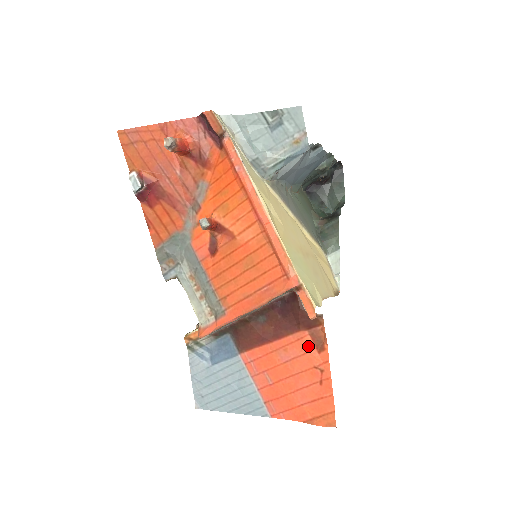
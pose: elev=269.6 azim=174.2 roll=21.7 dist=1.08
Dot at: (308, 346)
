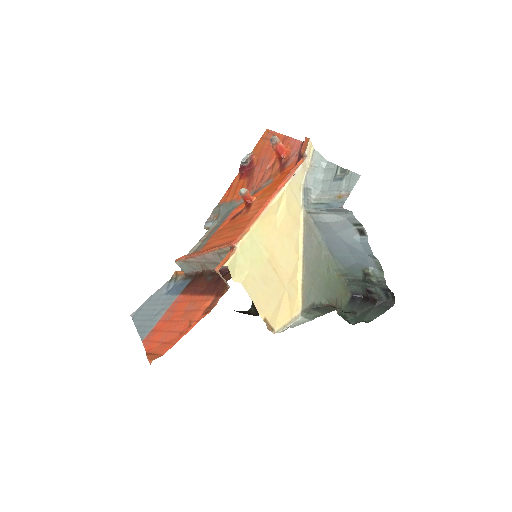
Dot at: (204, 307)
